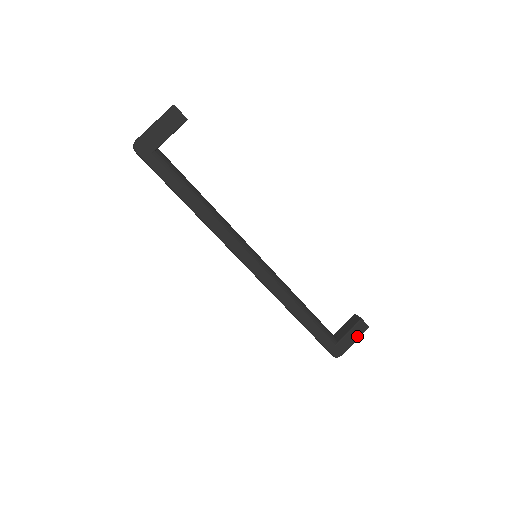
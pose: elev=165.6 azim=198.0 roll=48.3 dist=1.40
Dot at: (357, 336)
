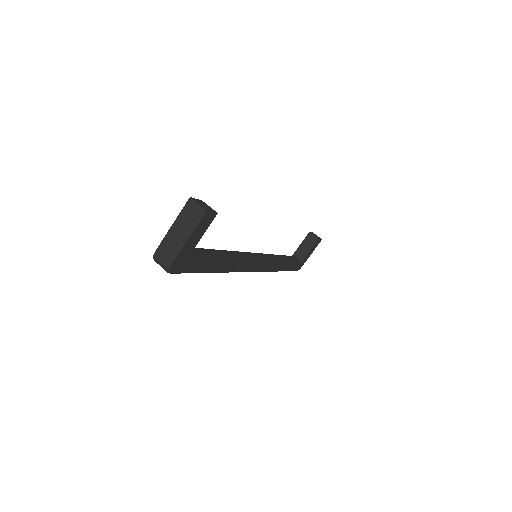
Dot at: (313, 250)
